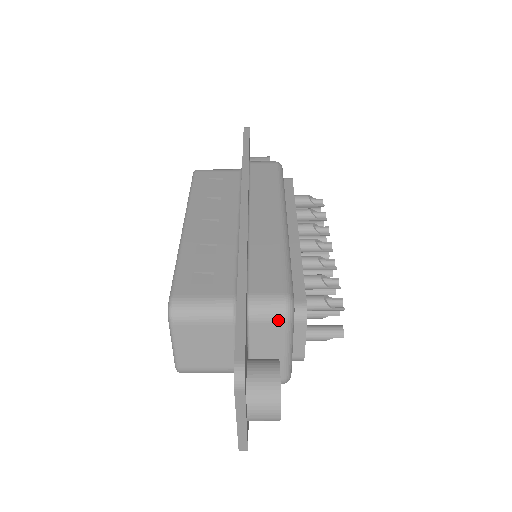
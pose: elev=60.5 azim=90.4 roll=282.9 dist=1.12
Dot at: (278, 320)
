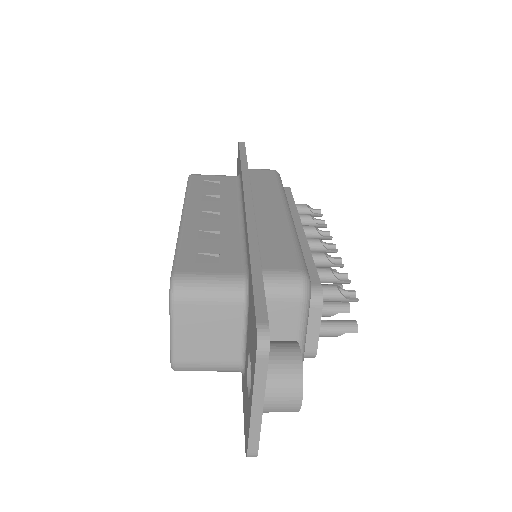
Dot at: (294, 298)
